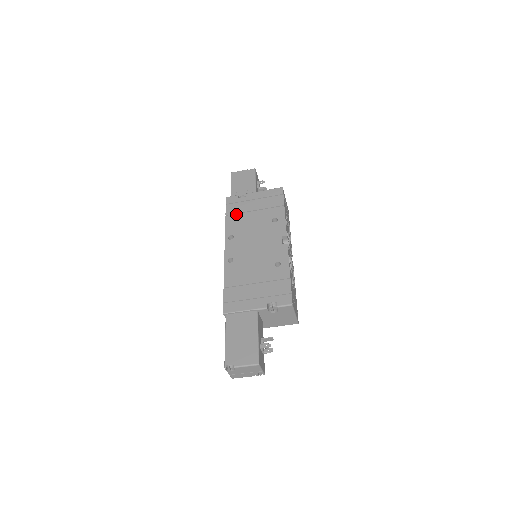
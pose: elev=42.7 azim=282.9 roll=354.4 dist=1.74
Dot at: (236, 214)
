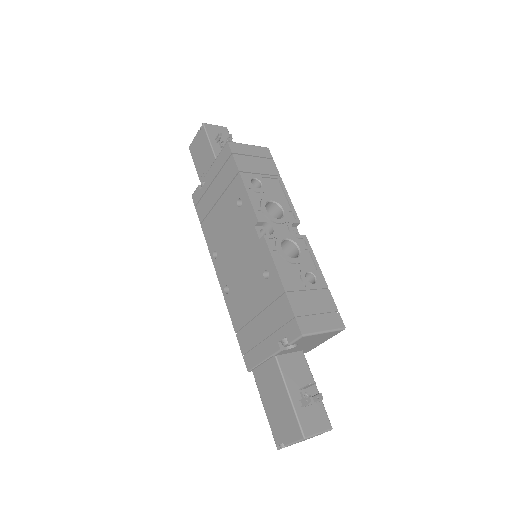
Dot at: (207, 216)
